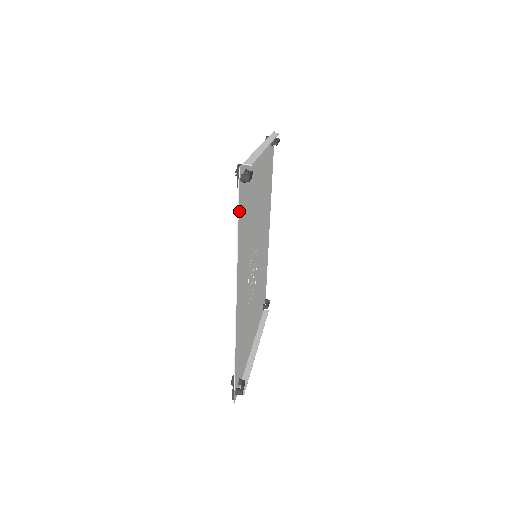
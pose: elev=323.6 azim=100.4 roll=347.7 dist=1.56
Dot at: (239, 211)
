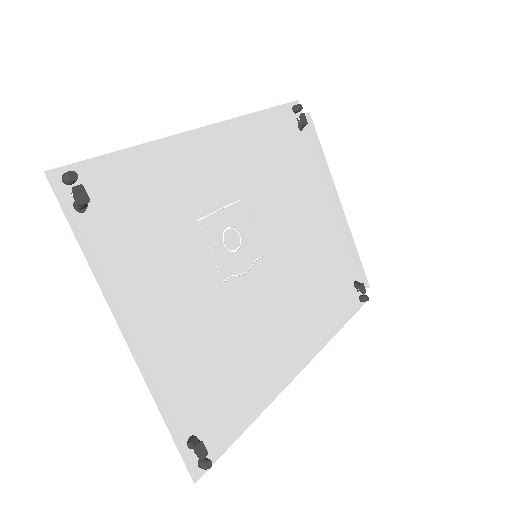
Dot at: (275, 111)
